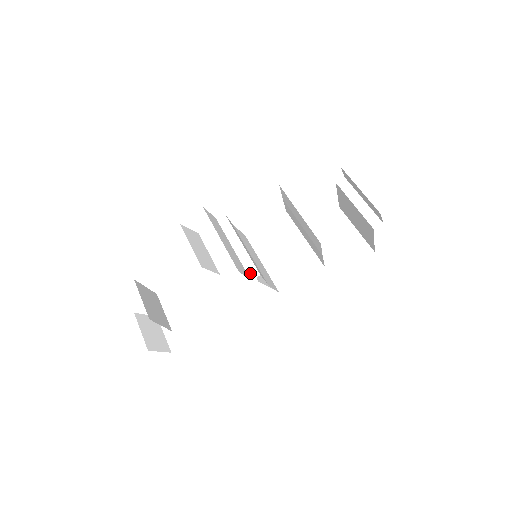
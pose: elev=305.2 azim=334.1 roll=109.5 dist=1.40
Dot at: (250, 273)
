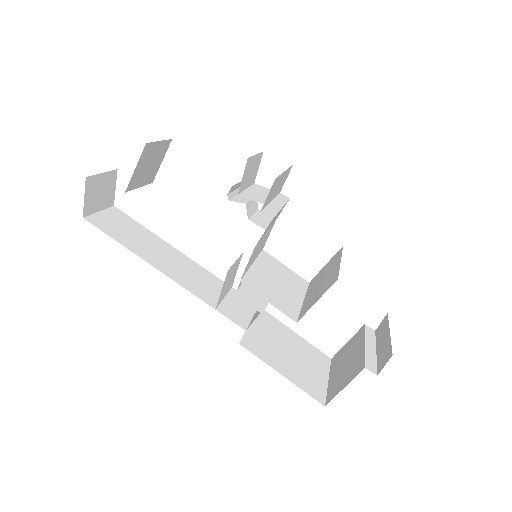
Dot at: (265, 212)
